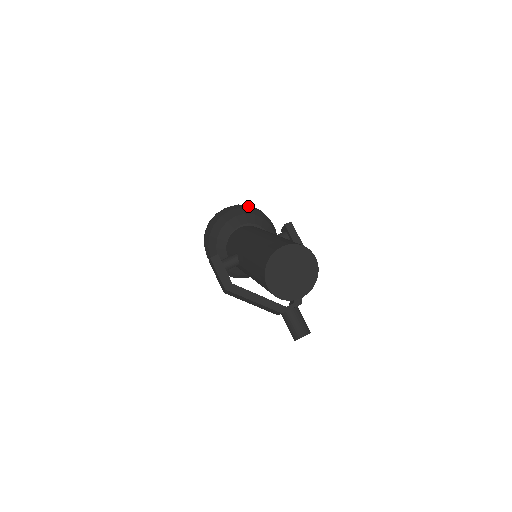
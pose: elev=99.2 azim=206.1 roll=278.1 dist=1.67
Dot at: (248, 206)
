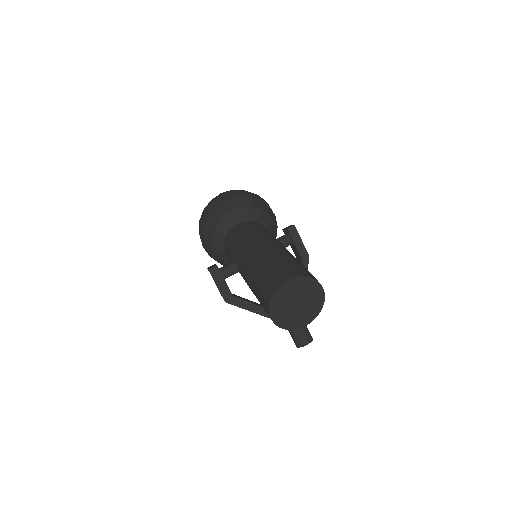
Dot at: (246, 193)
